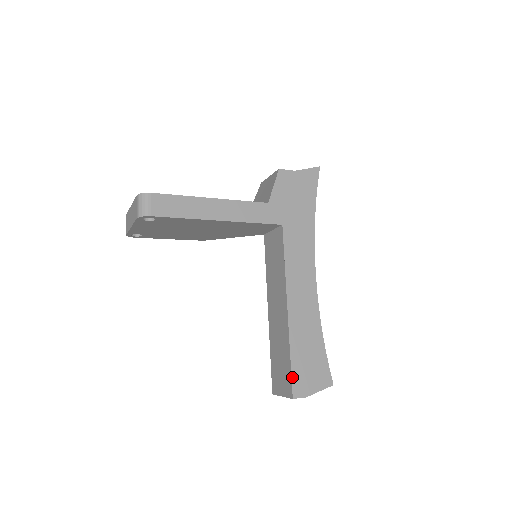
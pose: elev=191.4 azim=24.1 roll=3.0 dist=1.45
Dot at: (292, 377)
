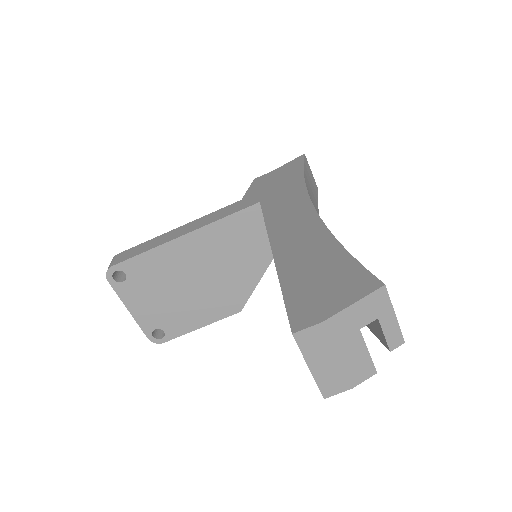
Dot at: (287, 308)
